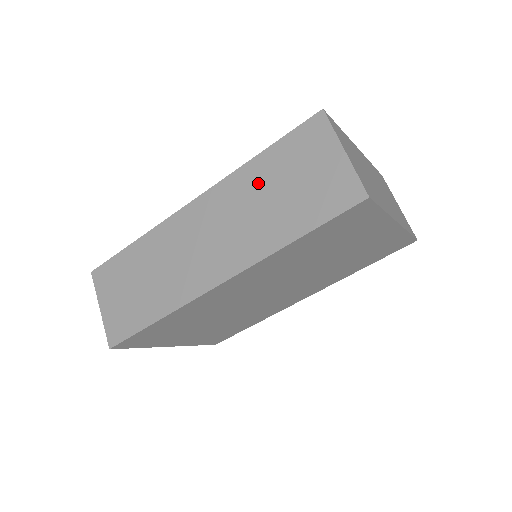
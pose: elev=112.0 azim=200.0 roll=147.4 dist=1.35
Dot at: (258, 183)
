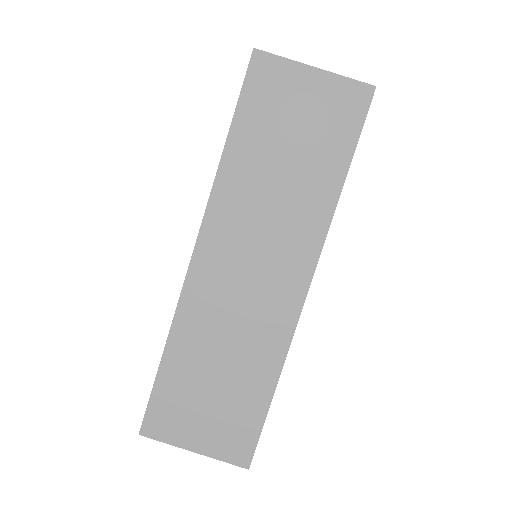
Dot at: (254, 168)
